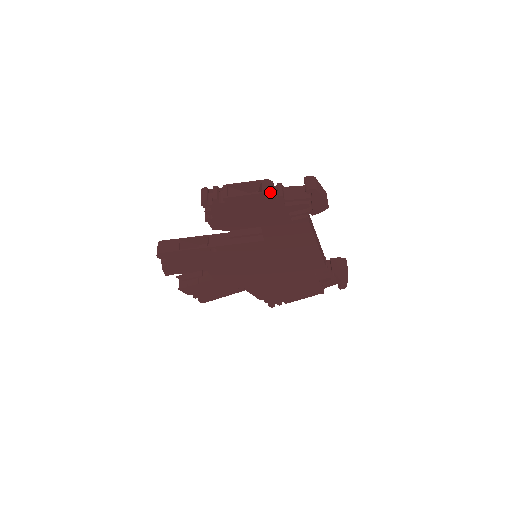
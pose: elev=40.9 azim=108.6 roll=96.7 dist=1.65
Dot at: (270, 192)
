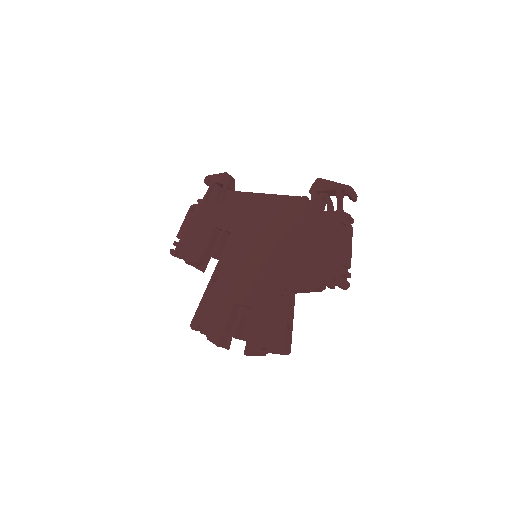
Dot at: (191, 206)
